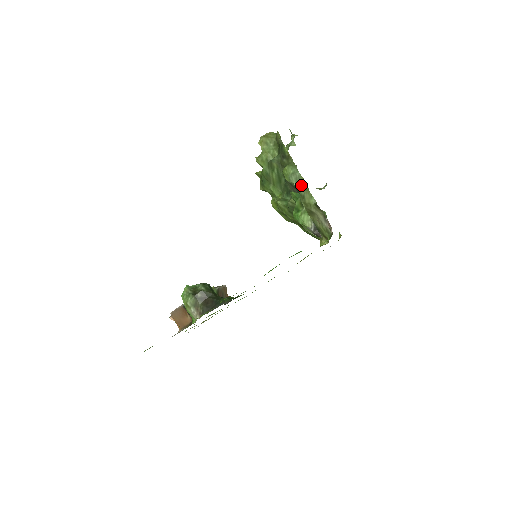
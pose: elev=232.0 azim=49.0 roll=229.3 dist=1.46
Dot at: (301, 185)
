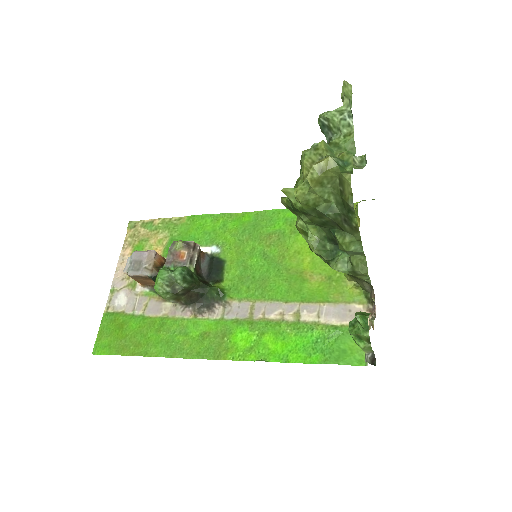
Dot at: (358, 257)
